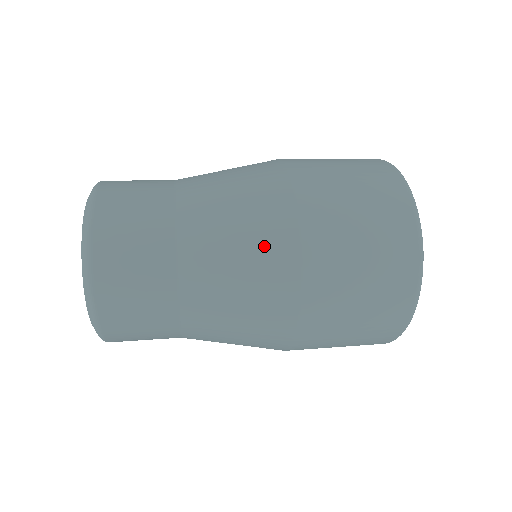
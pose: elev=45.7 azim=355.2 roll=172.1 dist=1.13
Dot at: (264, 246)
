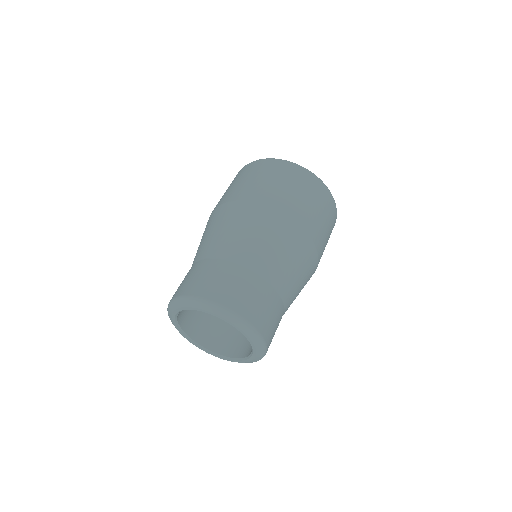
Dot at: (294, 245)
